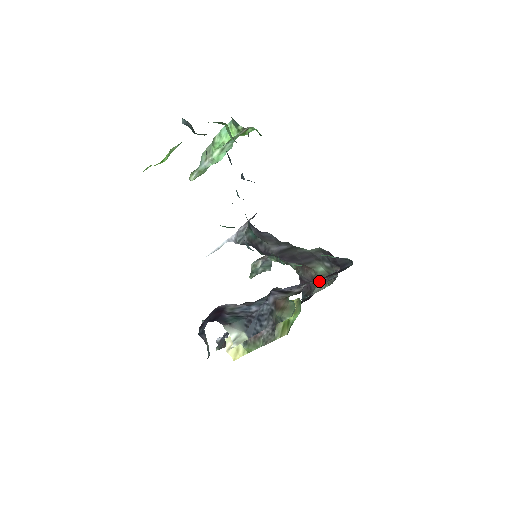
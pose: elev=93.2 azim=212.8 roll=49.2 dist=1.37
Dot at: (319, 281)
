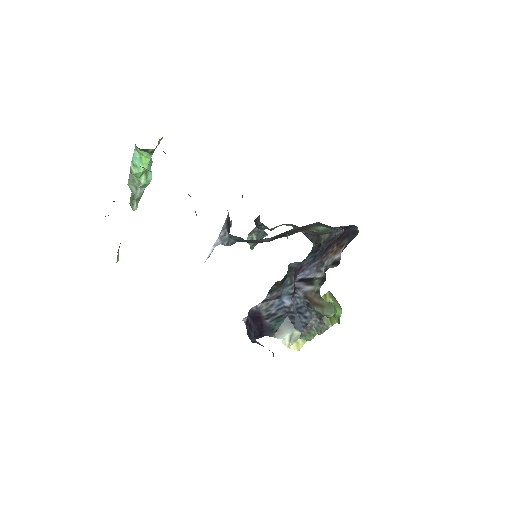
Dot at: (336, 261)
